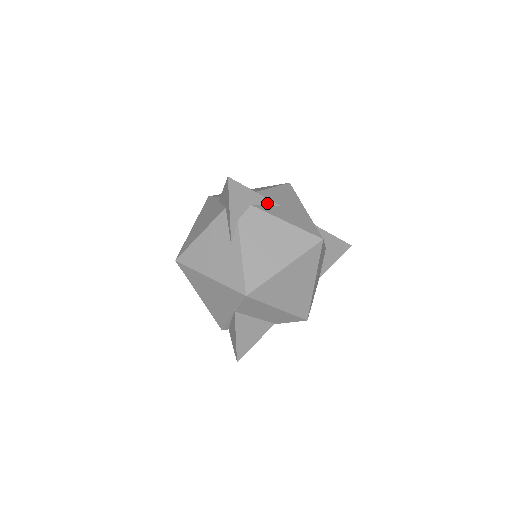
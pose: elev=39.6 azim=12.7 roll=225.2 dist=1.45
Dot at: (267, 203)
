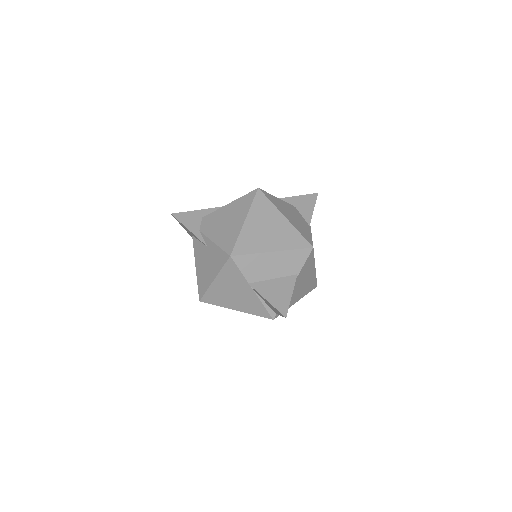
Dot at: (215, 210)
